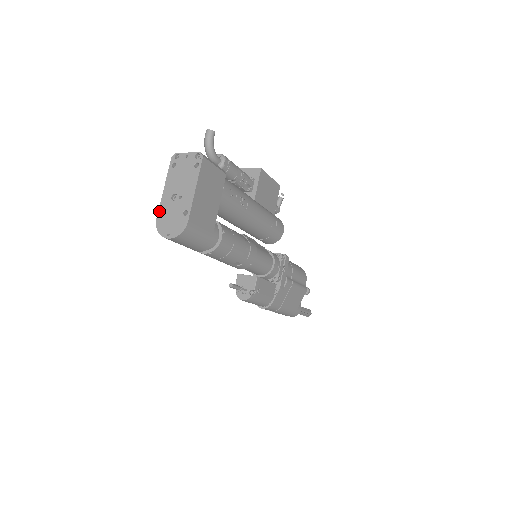
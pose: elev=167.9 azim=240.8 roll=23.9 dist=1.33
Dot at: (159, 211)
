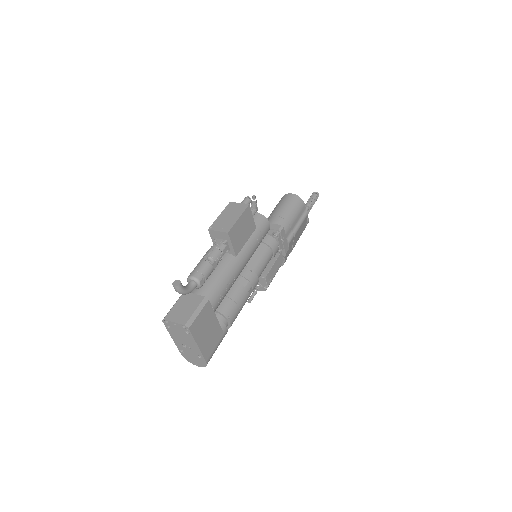
Dot at: (179, 350)
